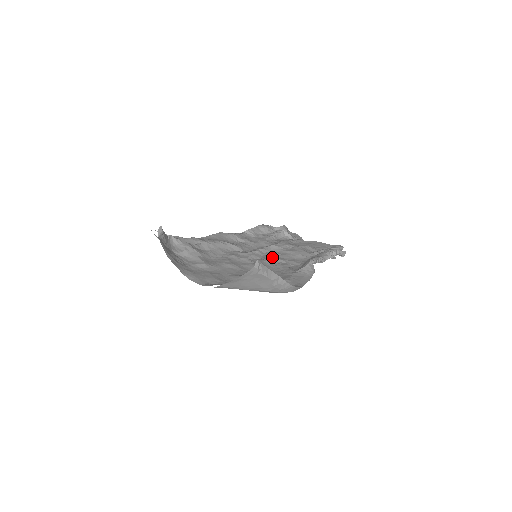
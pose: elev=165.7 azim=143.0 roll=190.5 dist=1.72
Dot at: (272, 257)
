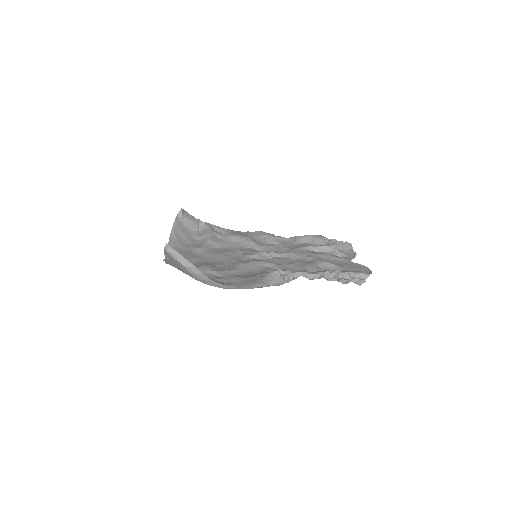
Dot at: (272, 261)
